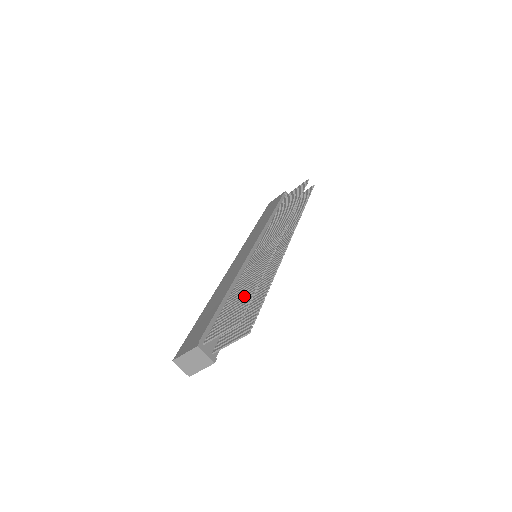
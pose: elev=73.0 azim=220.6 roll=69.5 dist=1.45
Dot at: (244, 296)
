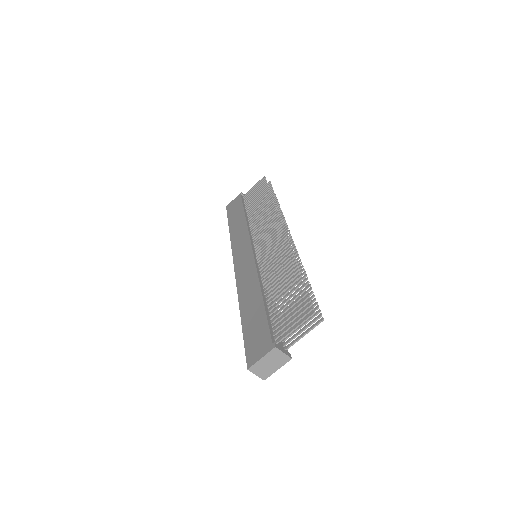
Dot at: (292, 291)
